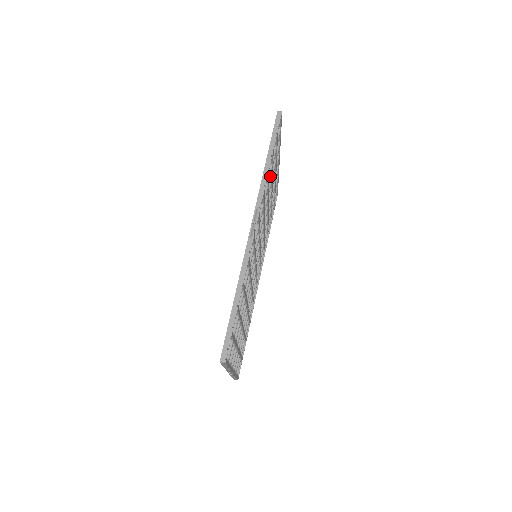
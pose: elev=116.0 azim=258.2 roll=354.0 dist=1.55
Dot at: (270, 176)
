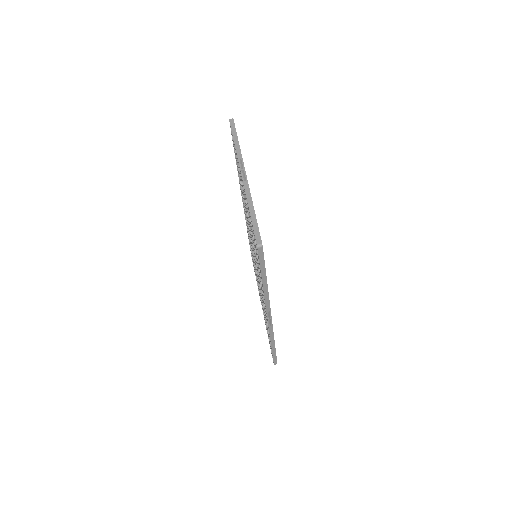
Dot at: occluded
